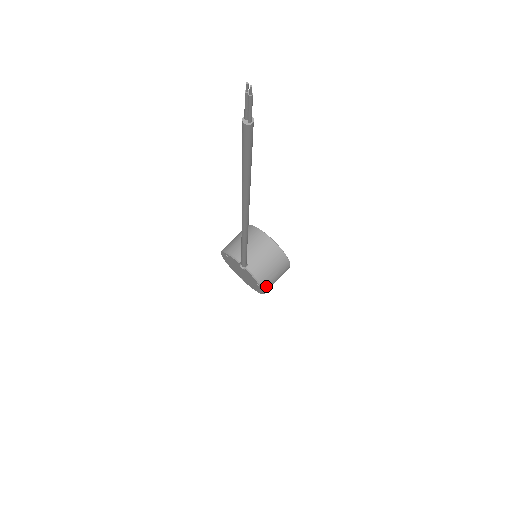
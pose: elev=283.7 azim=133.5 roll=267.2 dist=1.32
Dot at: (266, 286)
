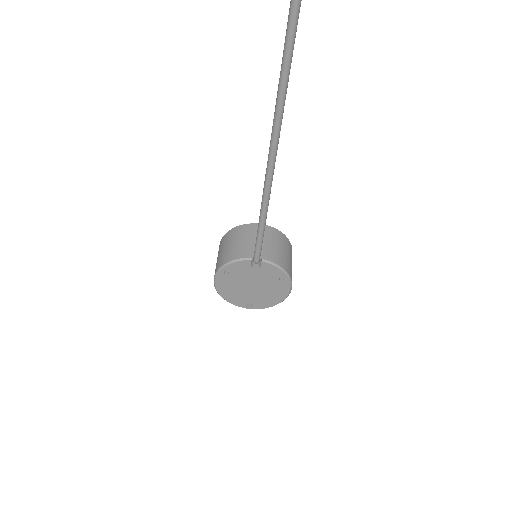
Dot at: (290, 276)
